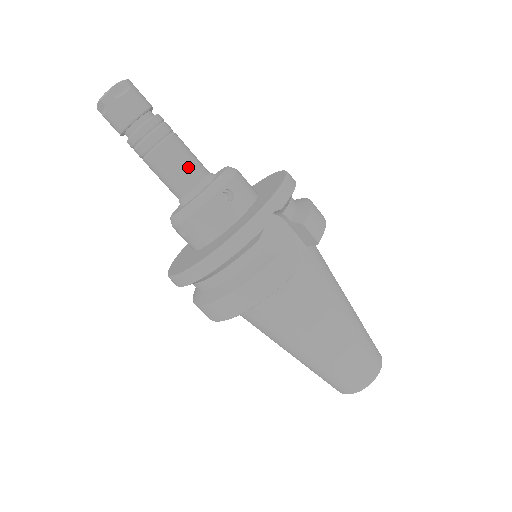
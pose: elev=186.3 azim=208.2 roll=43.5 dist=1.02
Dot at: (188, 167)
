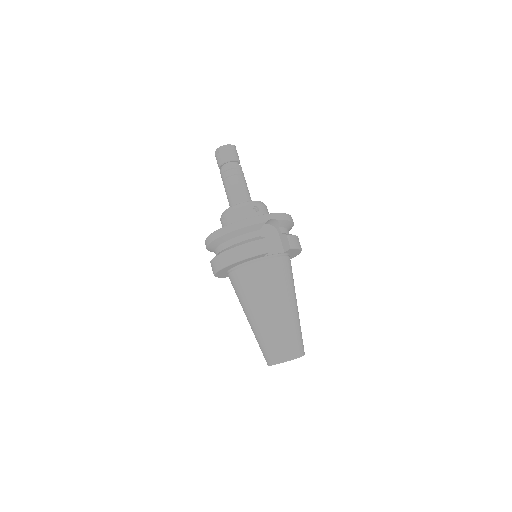
Dot at: (243, 192)
